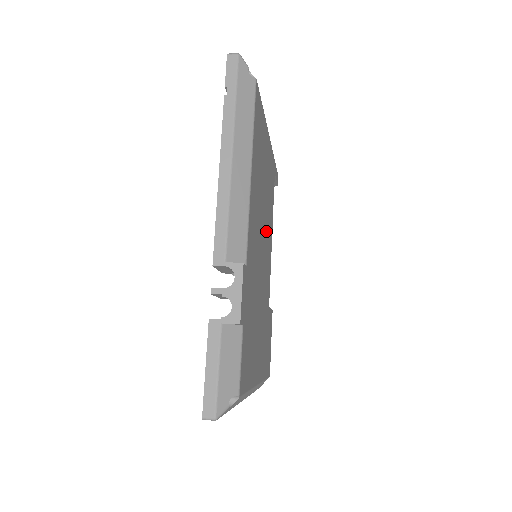
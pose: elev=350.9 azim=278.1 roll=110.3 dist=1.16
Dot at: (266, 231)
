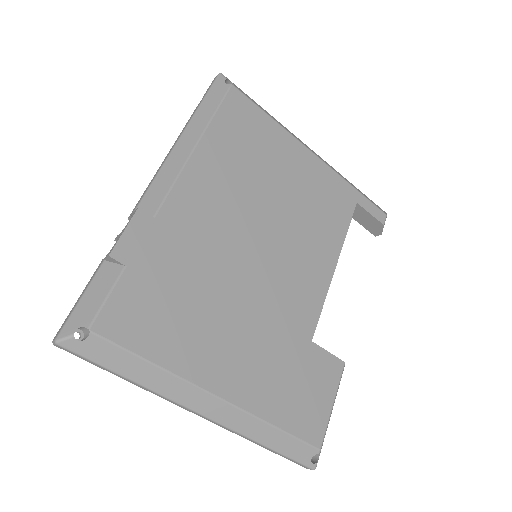
Dot at: (290, 240)
